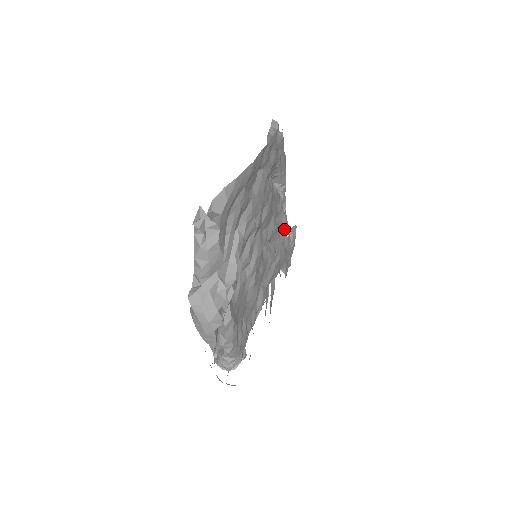
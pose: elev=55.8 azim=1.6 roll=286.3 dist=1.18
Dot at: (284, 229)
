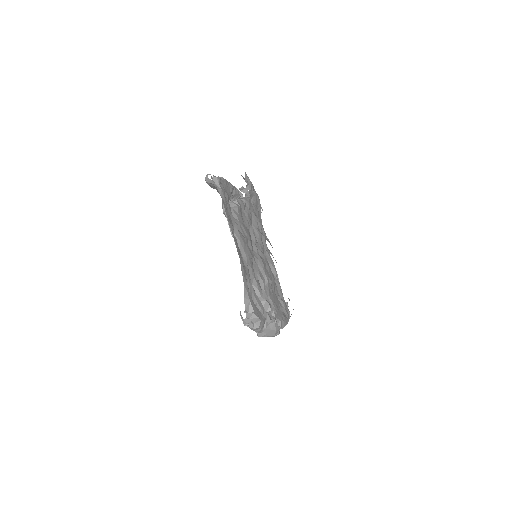
Dot at: (250, 206)
